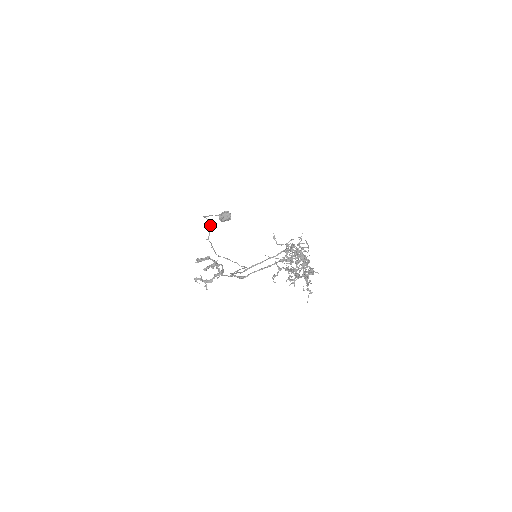
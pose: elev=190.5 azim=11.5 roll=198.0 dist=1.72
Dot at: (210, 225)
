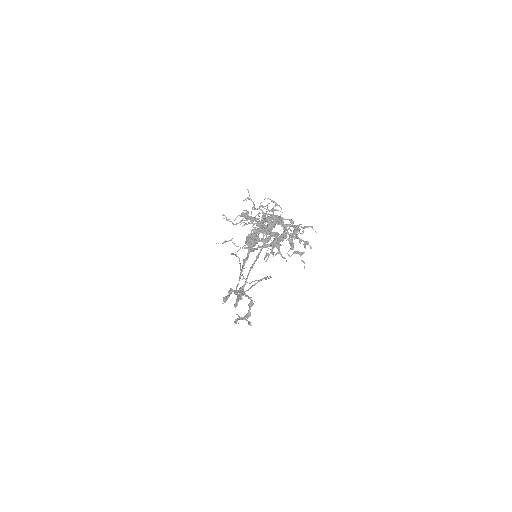
Dot at: (239, 258)
